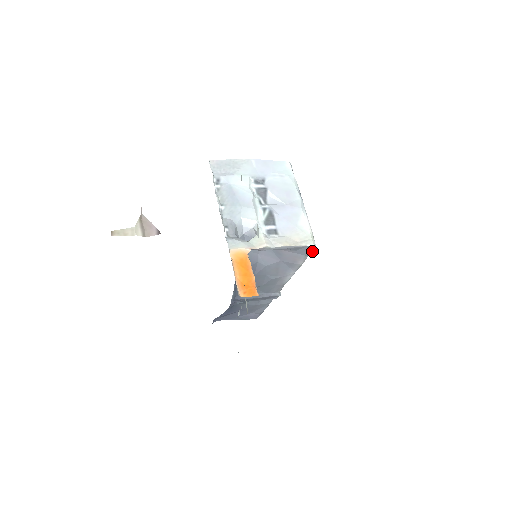
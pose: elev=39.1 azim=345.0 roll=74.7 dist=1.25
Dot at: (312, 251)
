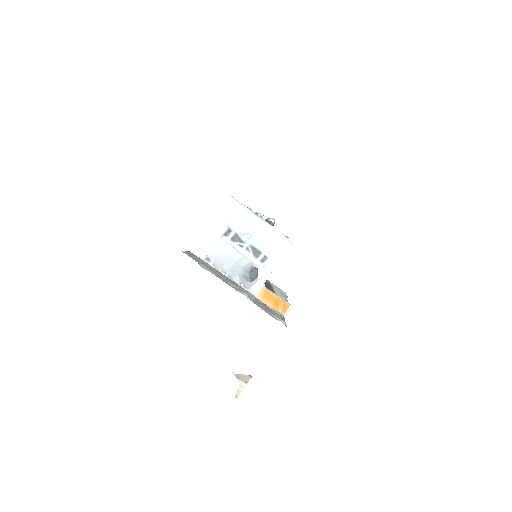
Dot at: occluded
